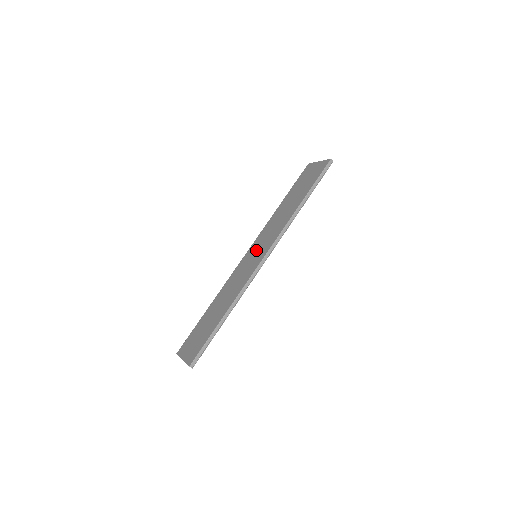
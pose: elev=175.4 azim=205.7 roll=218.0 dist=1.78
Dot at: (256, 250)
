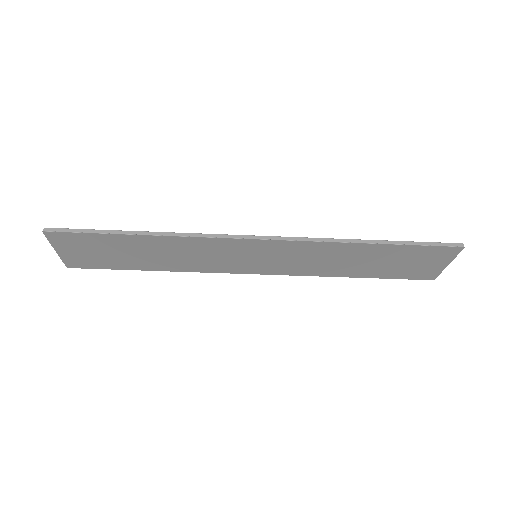
Dot at: occluded
